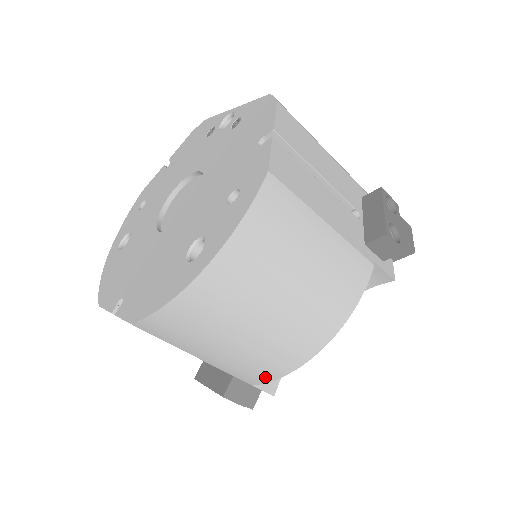
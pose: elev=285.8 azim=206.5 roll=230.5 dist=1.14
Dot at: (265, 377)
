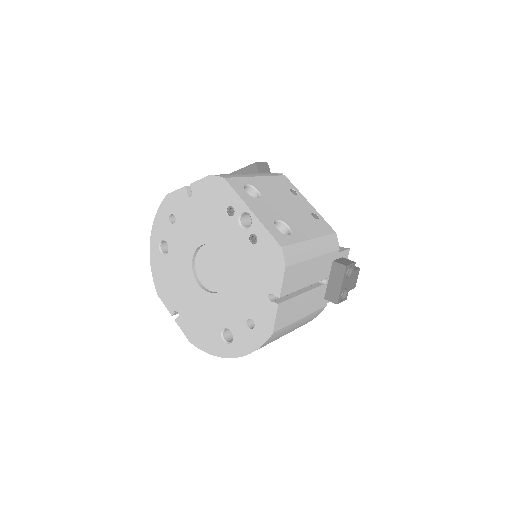
Dot at: occluded
